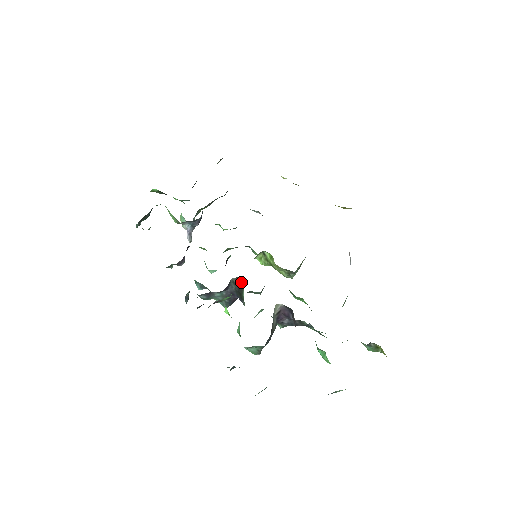
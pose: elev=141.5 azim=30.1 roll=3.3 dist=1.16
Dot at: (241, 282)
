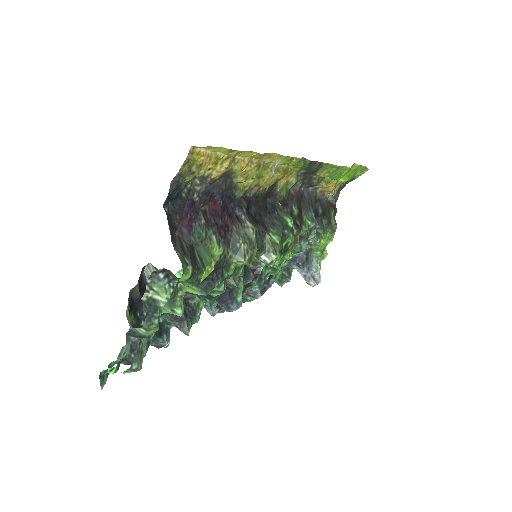
Dot at: occluded
